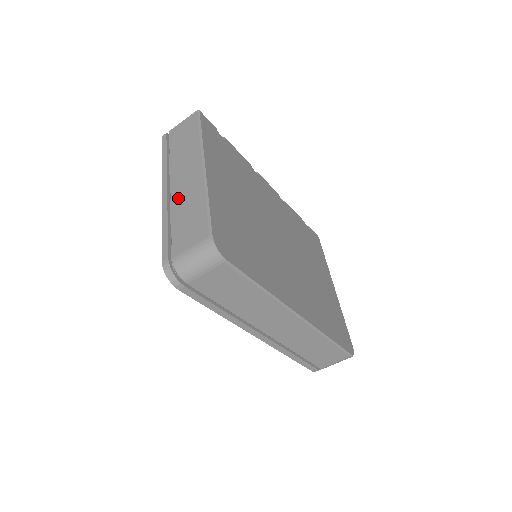
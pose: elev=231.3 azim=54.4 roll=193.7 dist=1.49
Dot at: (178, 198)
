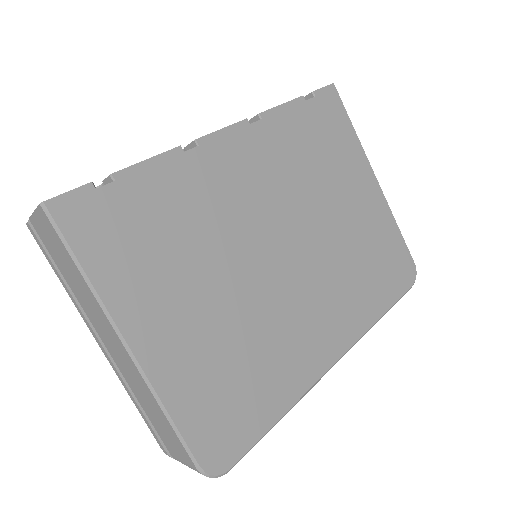
Dot at: (126, 375)
